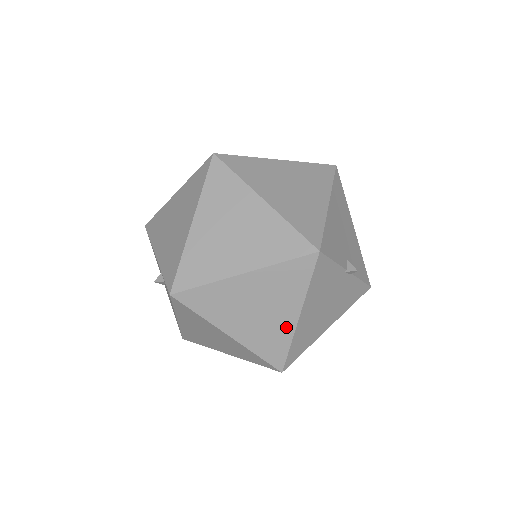
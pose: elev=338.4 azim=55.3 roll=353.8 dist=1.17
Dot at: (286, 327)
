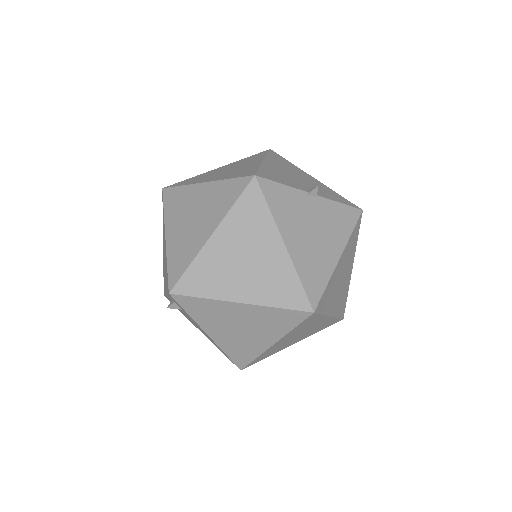
Dot at: (281, 262)
